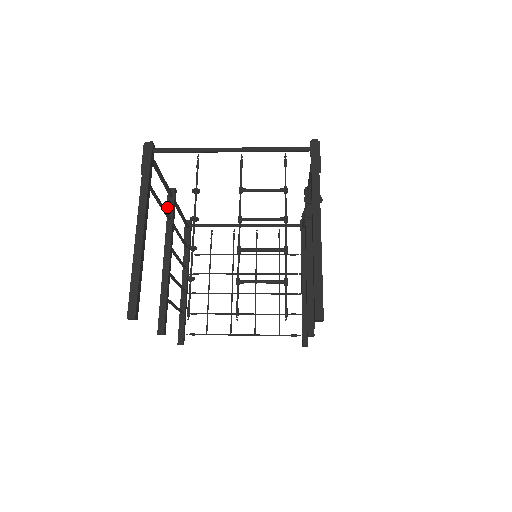
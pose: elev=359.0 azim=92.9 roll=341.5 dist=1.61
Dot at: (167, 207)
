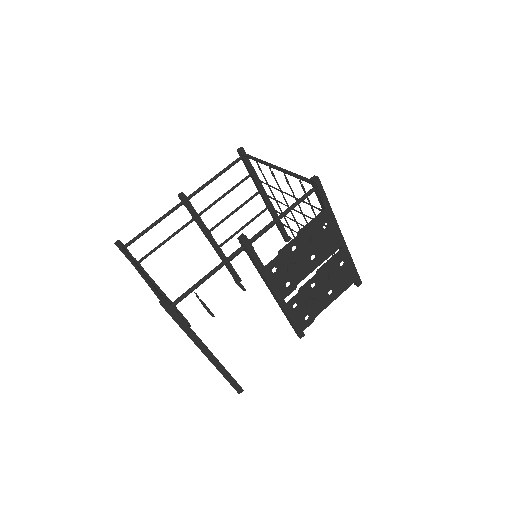
Dot at: (187, 209)
